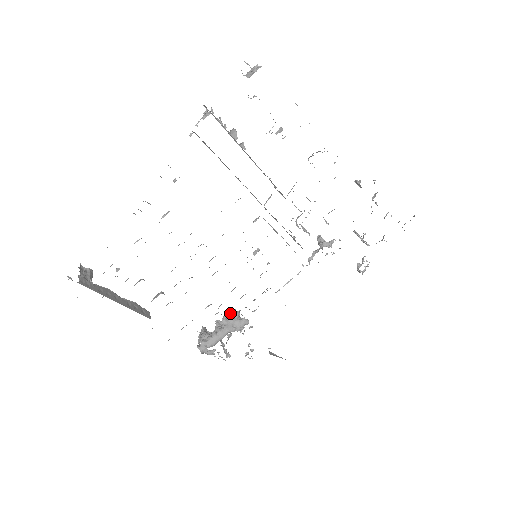
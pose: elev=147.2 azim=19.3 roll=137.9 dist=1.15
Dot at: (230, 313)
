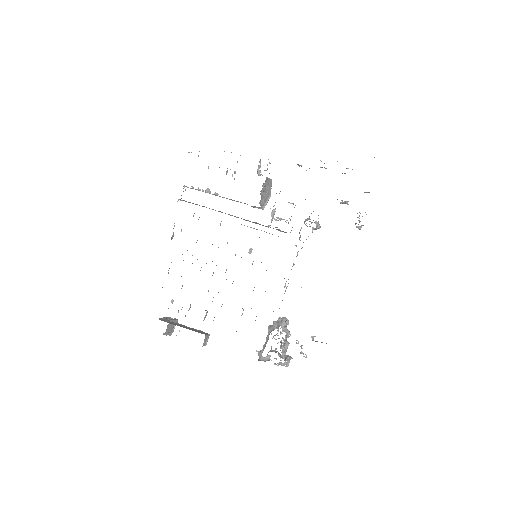
Dot at: occluded
